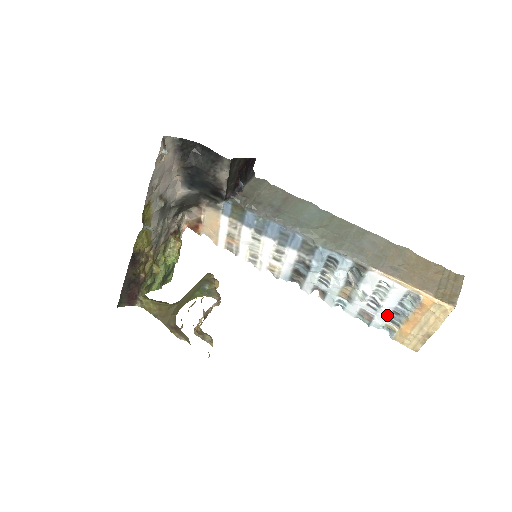
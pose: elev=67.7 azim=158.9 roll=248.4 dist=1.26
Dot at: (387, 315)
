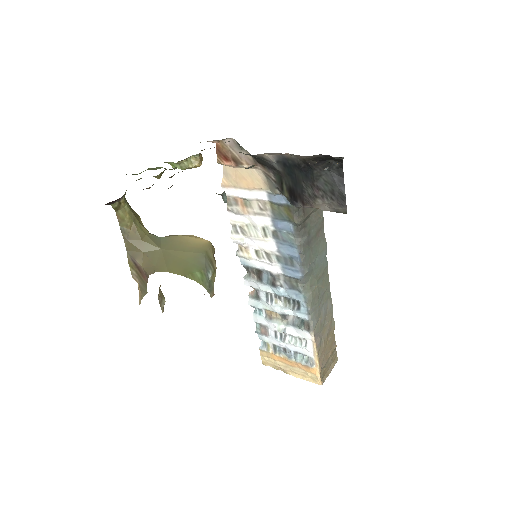
Dot at: (278, 344)
